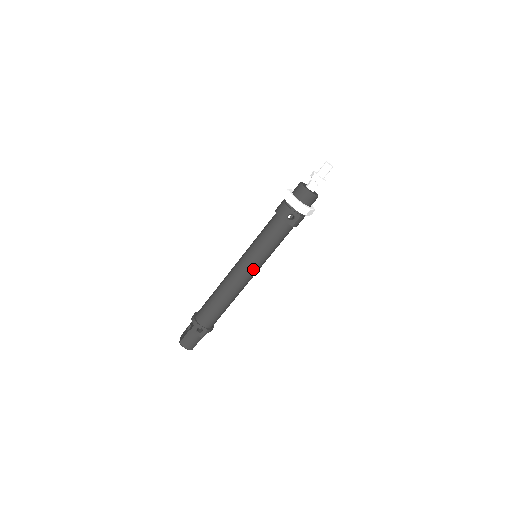
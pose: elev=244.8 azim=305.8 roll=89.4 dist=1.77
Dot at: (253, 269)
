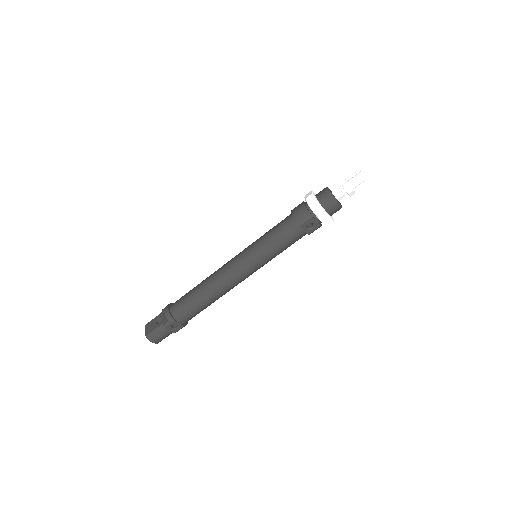
Dot at: (252, 271)
